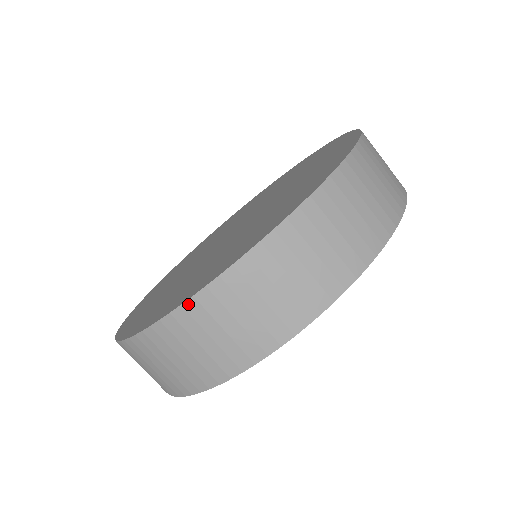
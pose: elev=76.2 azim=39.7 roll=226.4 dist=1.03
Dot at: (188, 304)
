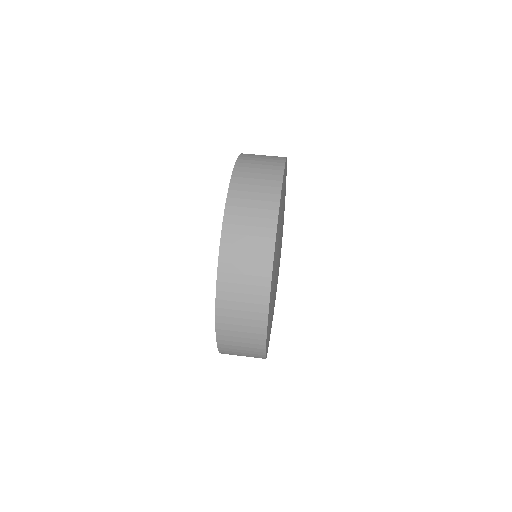
Dot at: occluded
